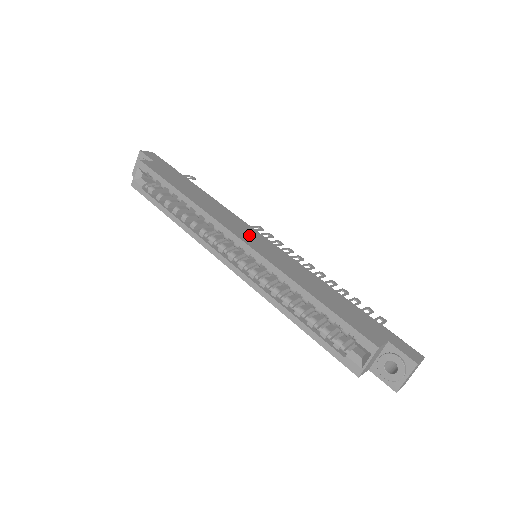
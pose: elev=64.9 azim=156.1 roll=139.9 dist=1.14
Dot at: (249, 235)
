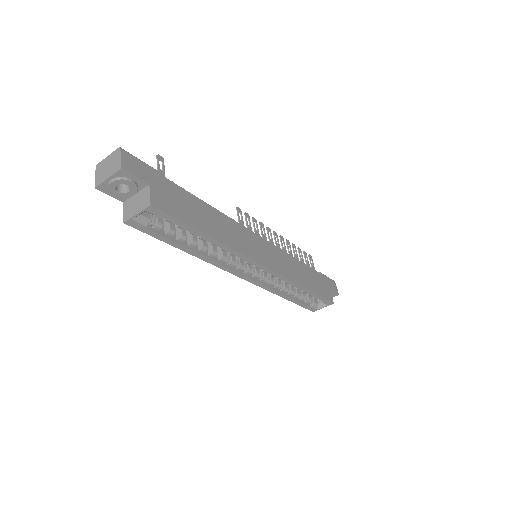
Dot at: (262, 251)
